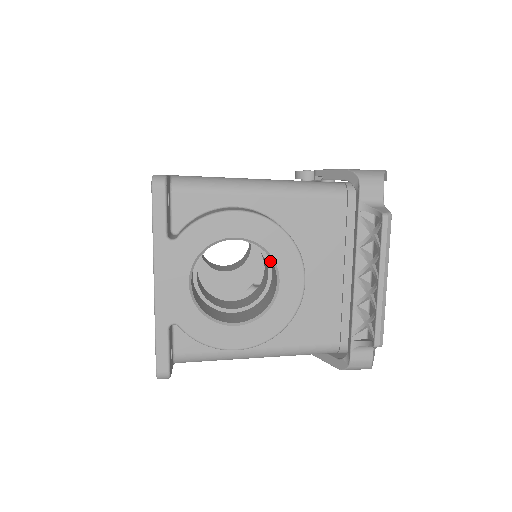
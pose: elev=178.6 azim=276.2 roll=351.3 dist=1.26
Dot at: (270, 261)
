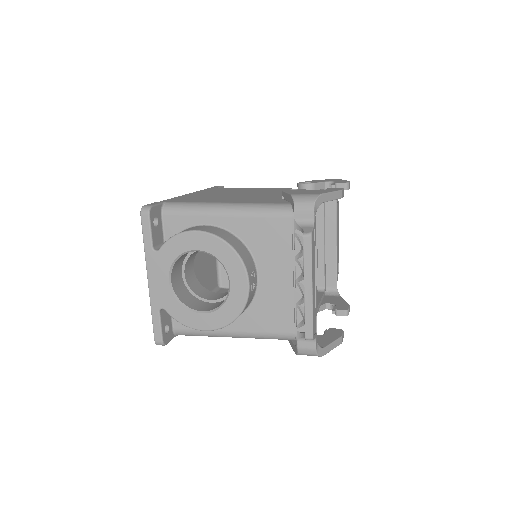
Dot at: occluded
